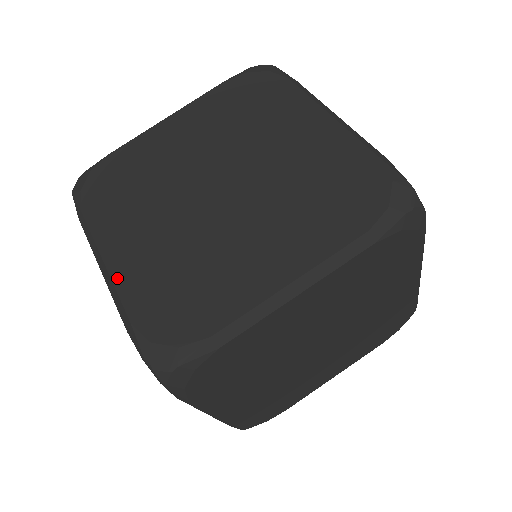
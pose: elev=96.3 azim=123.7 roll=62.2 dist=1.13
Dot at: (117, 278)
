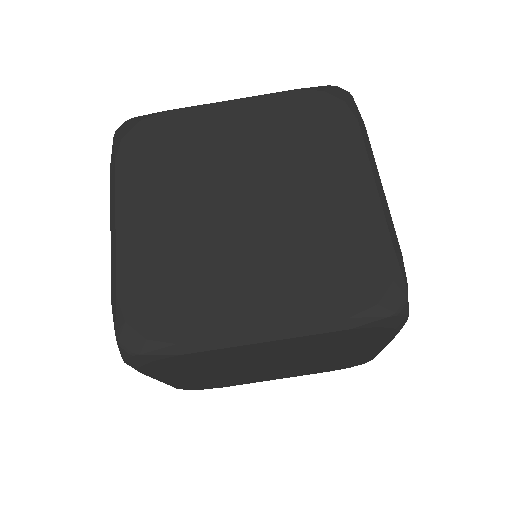
Dot at: (121, 246)
